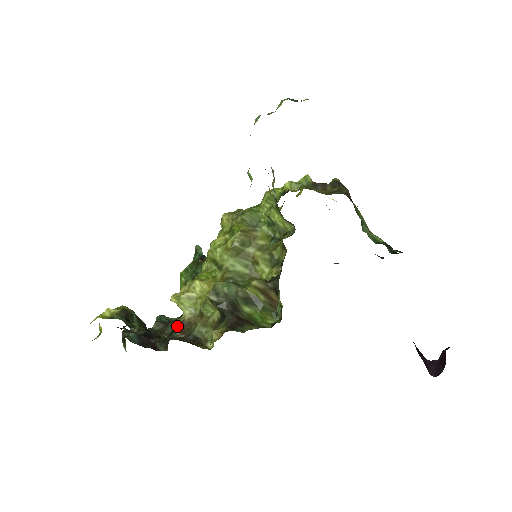
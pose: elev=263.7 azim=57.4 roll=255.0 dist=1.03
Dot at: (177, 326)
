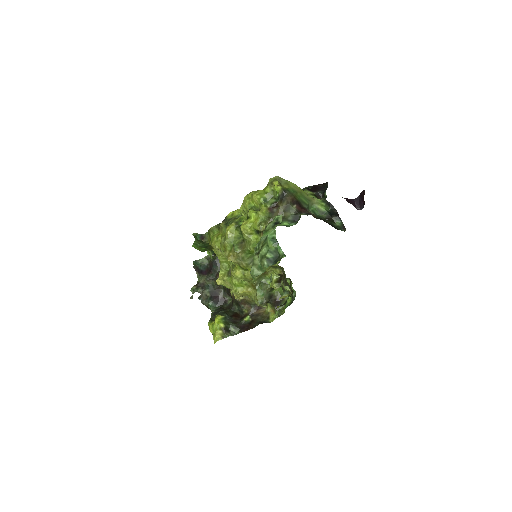
Dot at: (239, 303)
